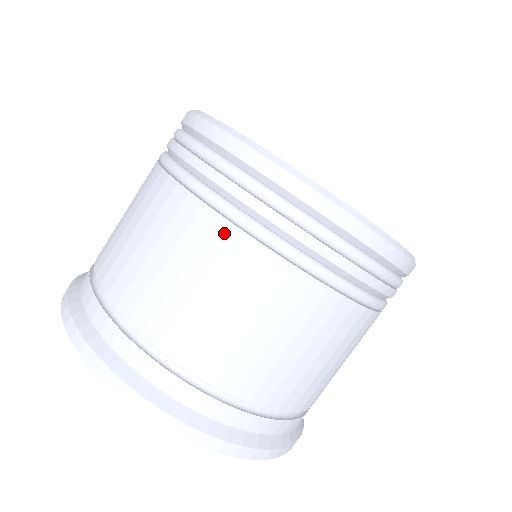
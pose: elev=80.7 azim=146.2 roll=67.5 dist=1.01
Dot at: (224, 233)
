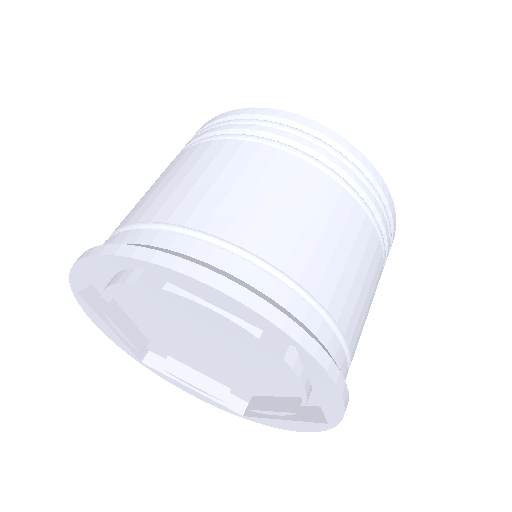
Dot at: (304, 168)
